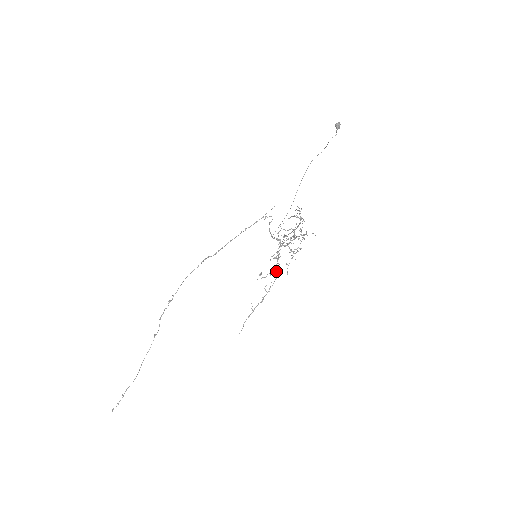
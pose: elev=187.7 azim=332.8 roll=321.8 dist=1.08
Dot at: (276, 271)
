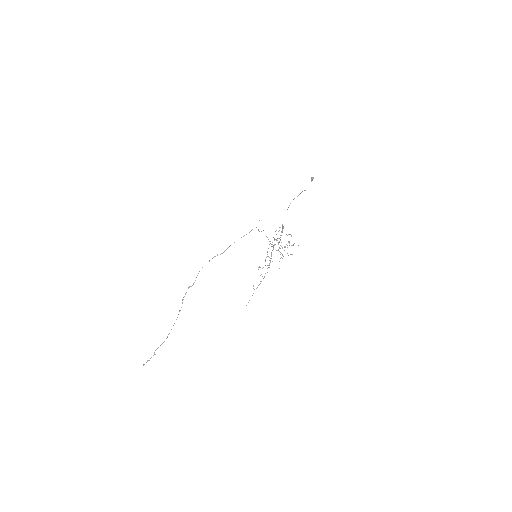
Dot at: (269, 265)
